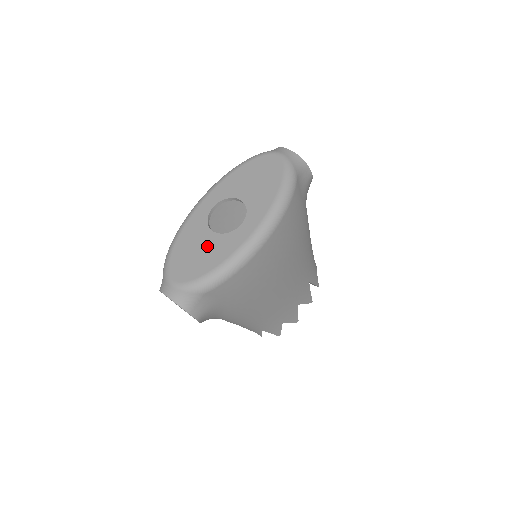
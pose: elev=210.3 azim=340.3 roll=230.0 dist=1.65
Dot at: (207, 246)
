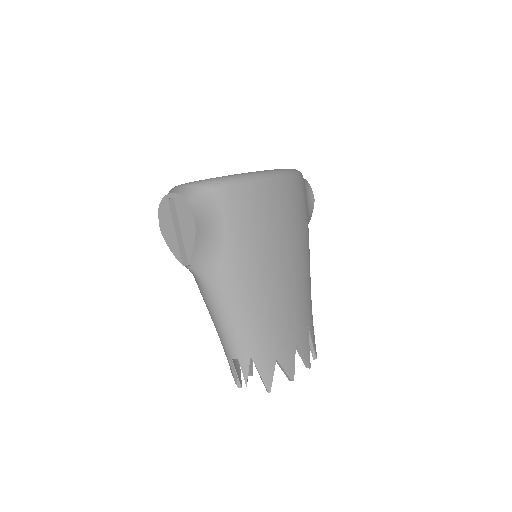
Dot at: occluded
